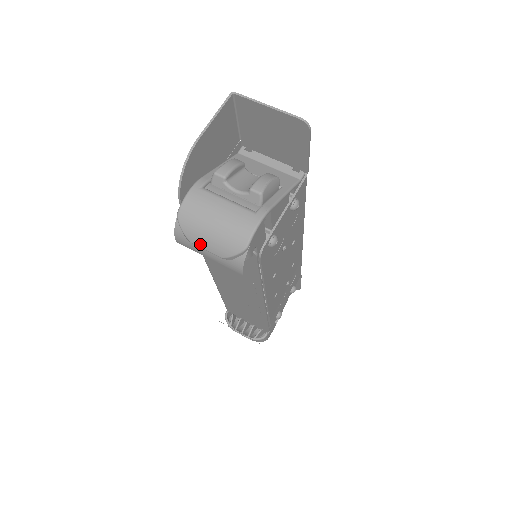
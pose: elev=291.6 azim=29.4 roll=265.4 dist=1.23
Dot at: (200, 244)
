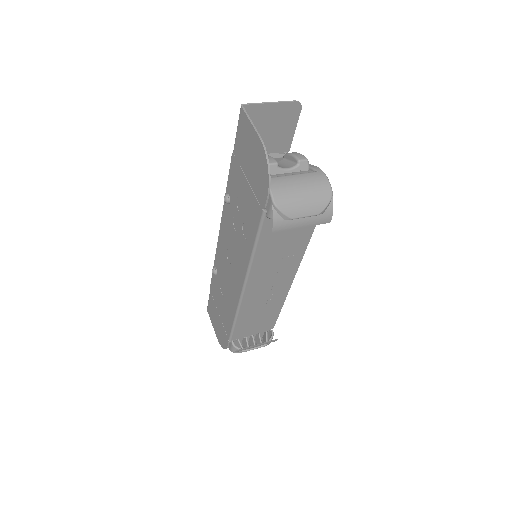
Dot at: (300, 214)
